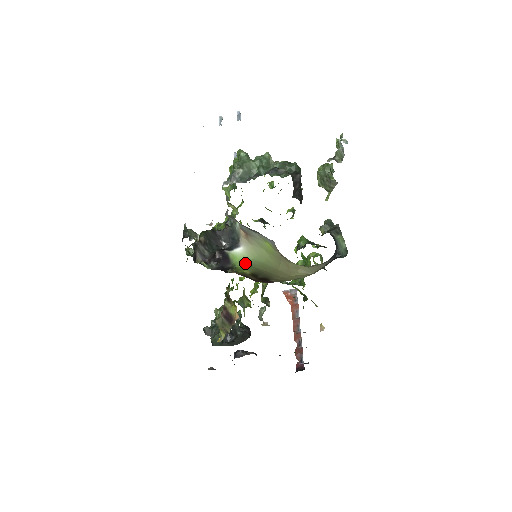
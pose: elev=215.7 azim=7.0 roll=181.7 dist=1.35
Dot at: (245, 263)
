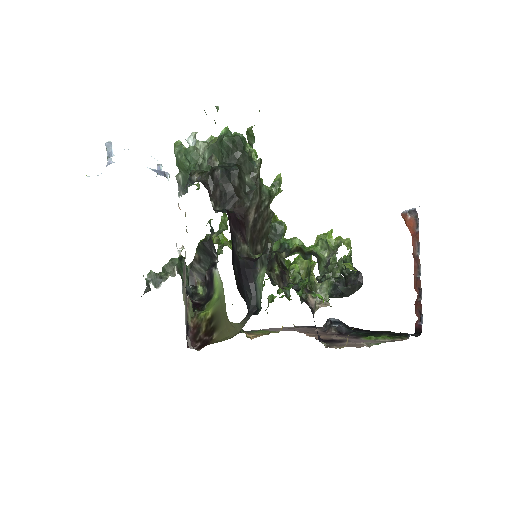
Dot at: (218, 292)
